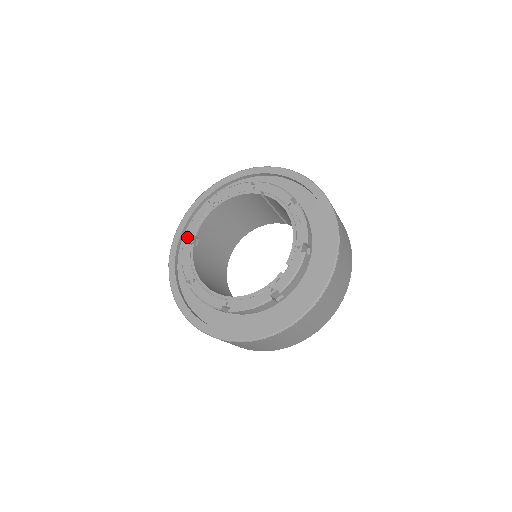
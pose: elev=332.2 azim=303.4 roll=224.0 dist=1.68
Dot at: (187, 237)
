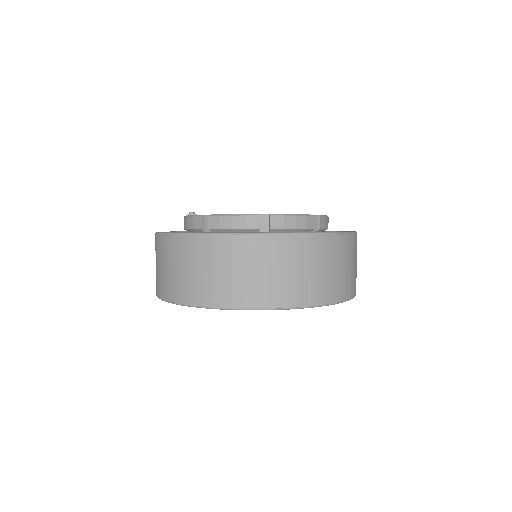
Dot at: occluded
